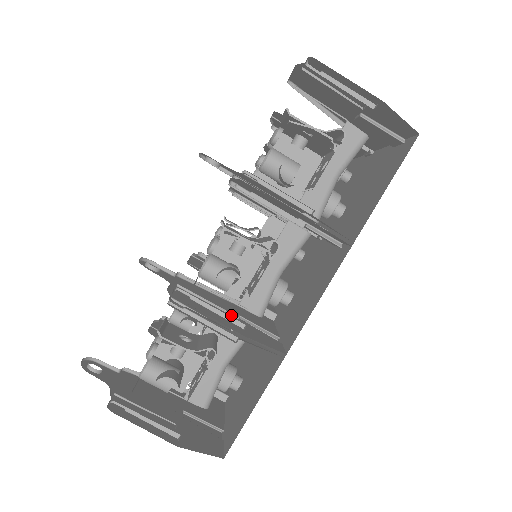
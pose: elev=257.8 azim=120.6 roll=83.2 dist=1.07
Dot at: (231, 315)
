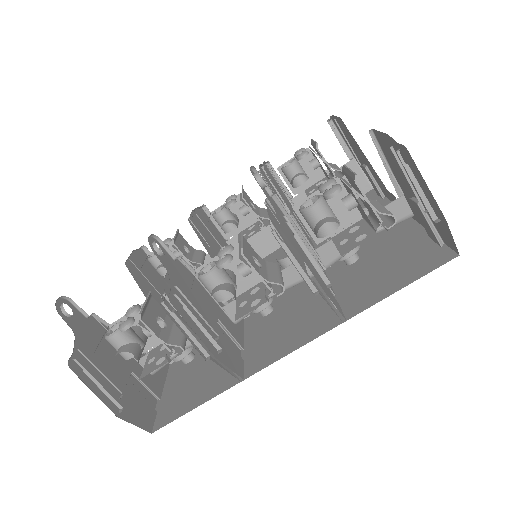
Dot at: (211, 321)
